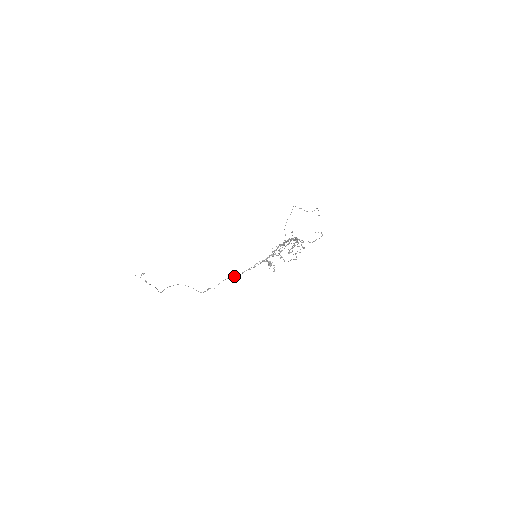
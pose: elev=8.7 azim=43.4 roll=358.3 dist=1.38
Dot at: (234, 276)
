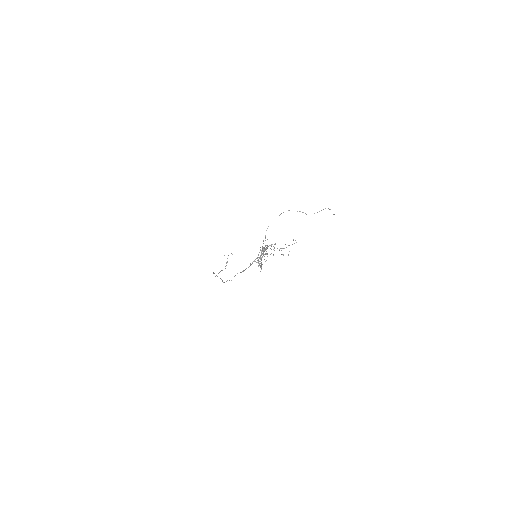
Dot at: (241, 272)
